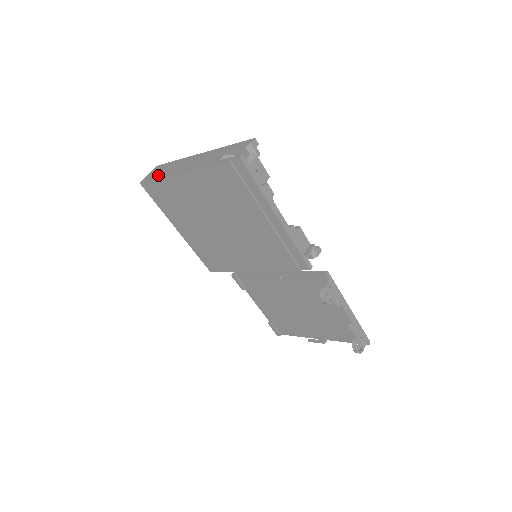
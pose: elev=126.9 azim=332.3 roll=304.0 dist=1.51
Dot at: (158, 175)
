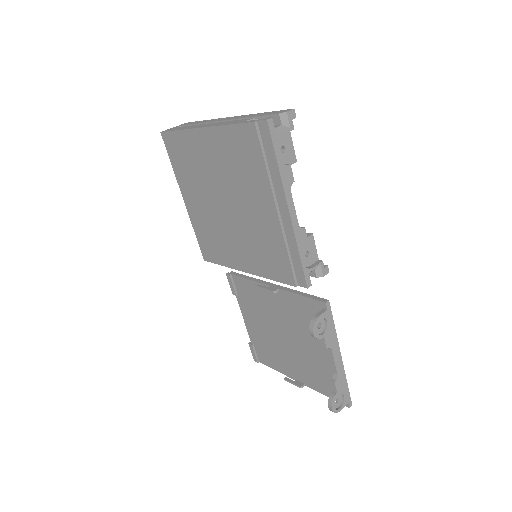
Dot at: (181, 128)
